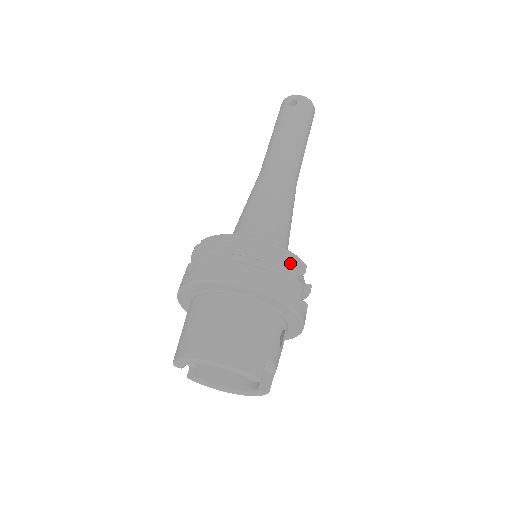
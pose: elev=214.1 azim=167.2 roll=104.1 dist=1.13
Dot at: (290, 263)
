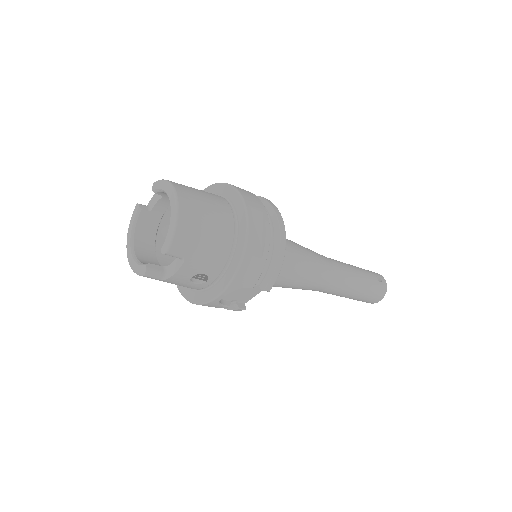
Dot at: (271, 271)
